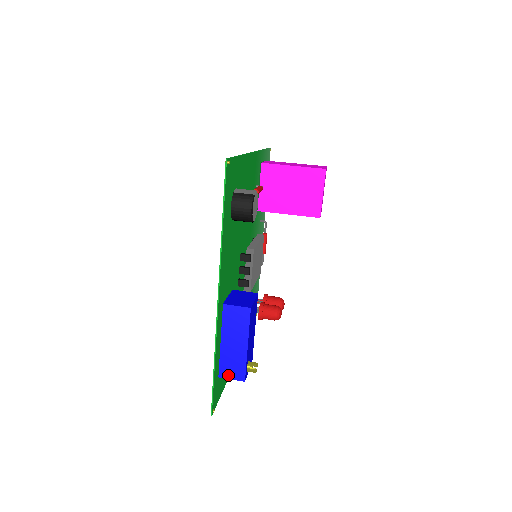
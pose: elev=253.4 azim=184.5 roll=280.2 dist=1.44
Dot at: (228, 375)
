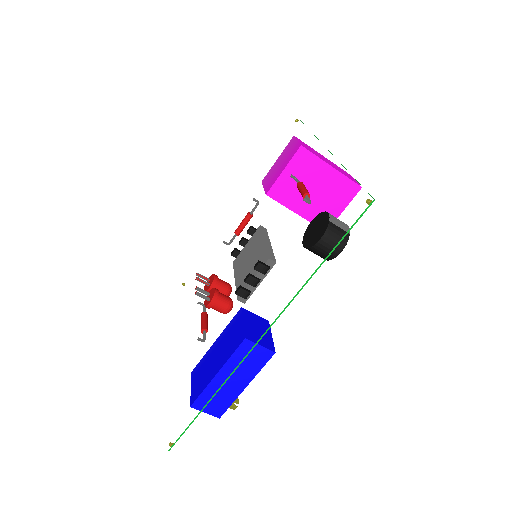
Dot at: (204, 408)
